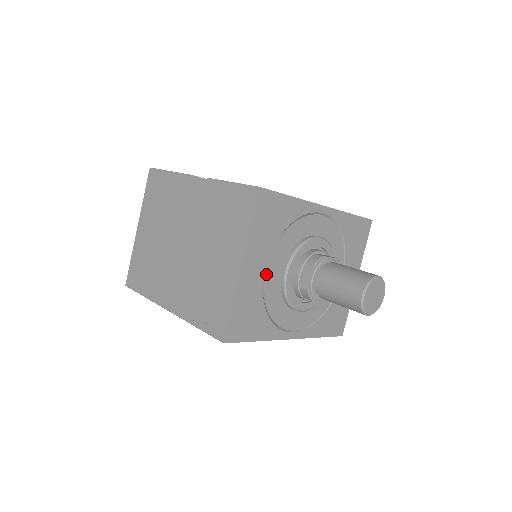
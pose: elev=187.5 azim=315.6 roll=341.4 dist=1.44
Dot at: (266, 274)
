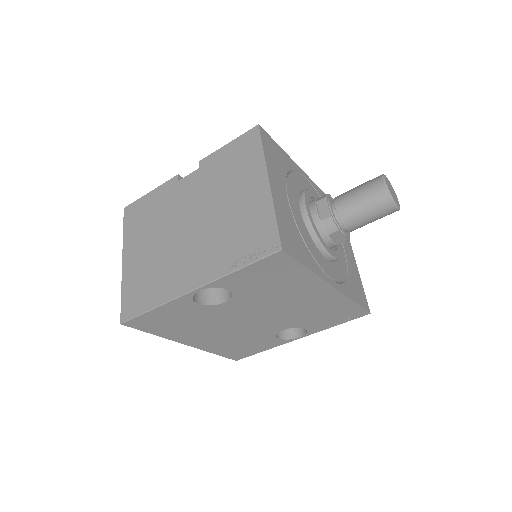
Dot at: (289, 203)
